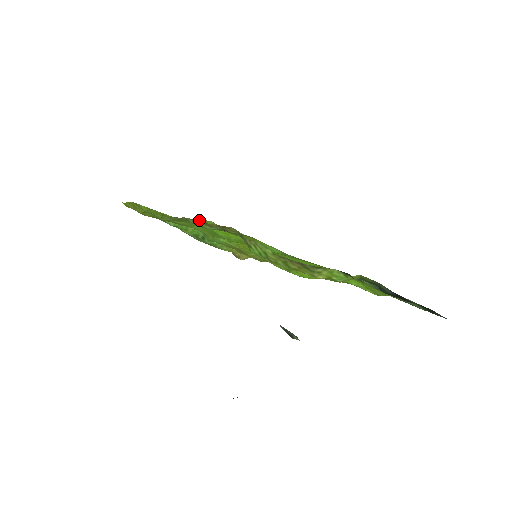
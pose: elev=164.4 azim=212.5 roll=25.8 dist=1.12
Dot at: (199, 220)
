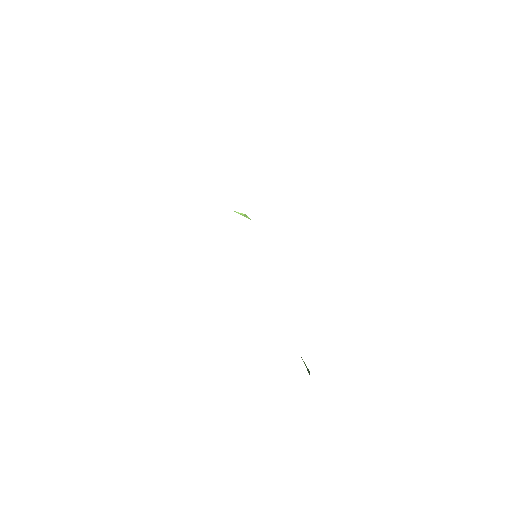
Dot at: occluded
